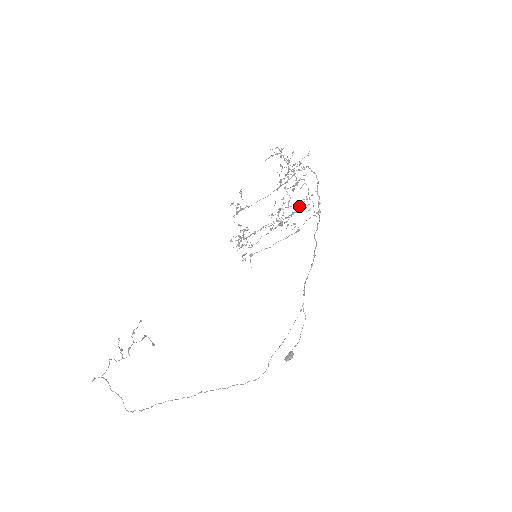
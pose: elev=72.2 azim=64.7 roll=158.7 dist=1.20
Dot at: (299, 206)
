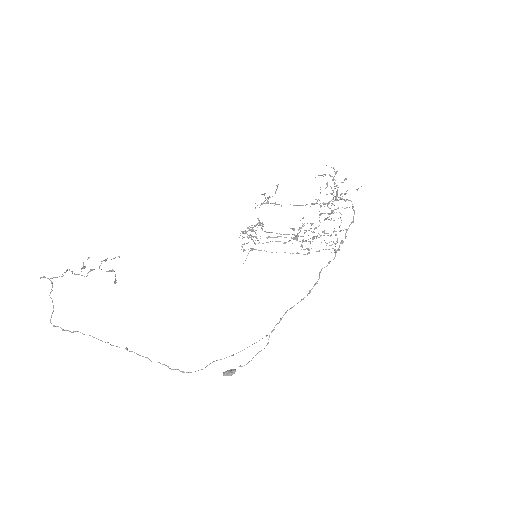
Dot at: (323, 235)
